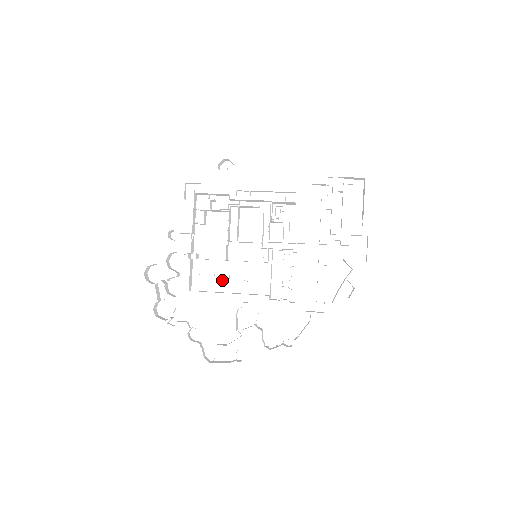
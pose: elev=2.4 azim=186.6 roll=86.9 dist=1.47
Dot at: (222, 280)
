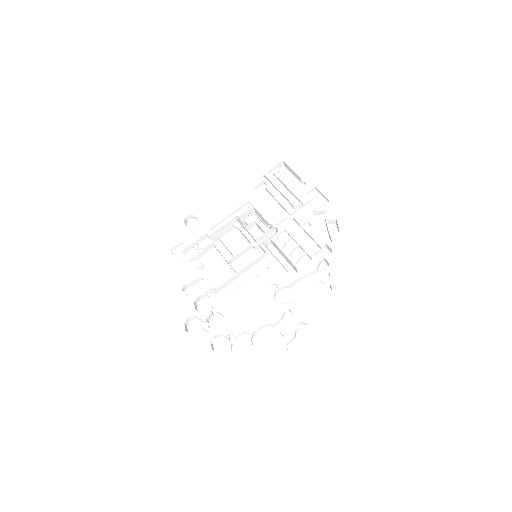
Dot at: (246, 291)
